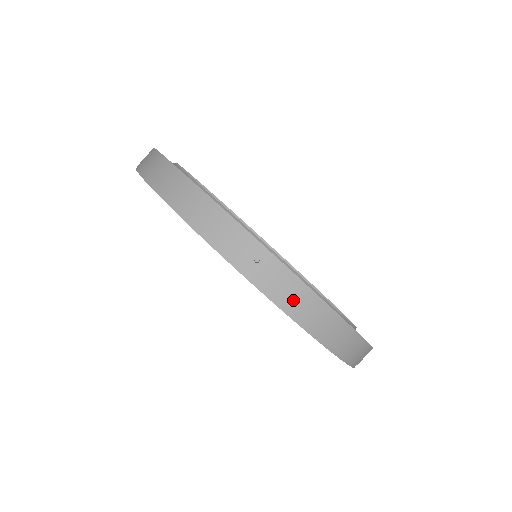
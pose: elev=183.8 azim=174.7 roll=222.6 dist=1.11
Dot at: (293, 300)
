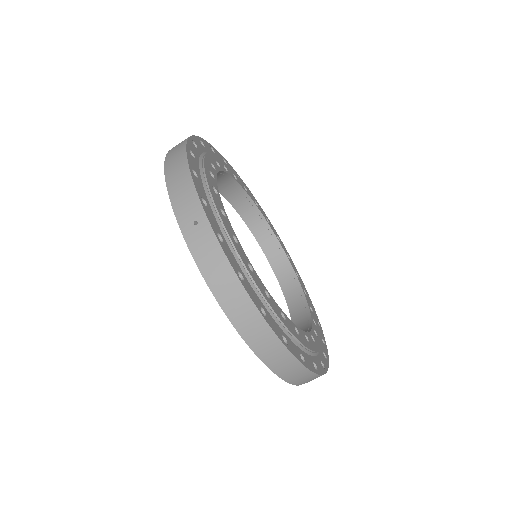
Dot at: (212, 267)
